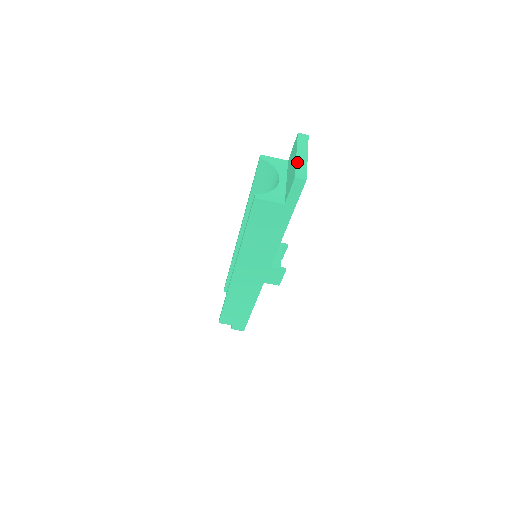
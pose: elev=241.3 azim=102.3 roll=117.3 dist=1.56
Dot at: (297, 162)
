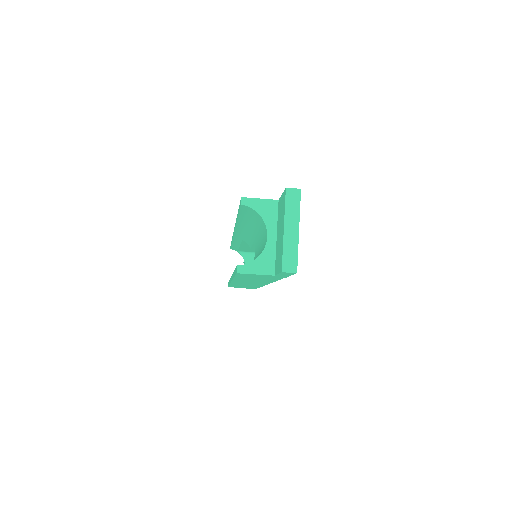
Dot at: (284, 244)
